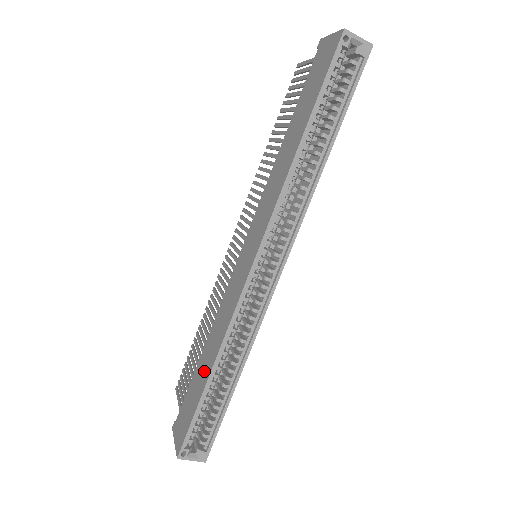
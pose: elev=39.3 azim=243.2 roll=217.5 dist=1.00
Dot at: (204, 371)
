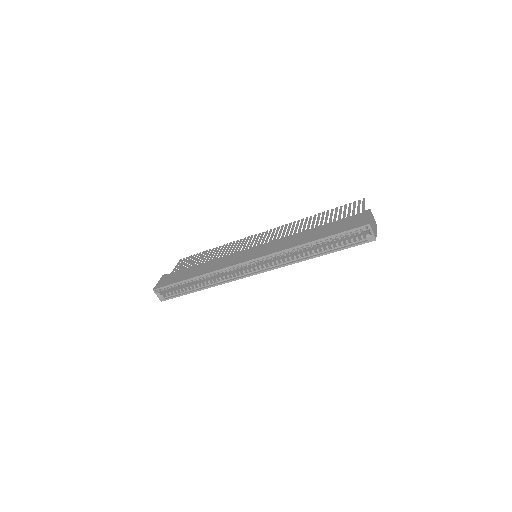
Dot at: (193, 273)
